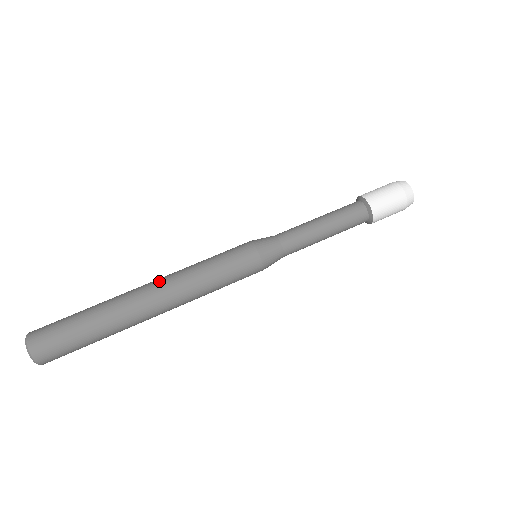
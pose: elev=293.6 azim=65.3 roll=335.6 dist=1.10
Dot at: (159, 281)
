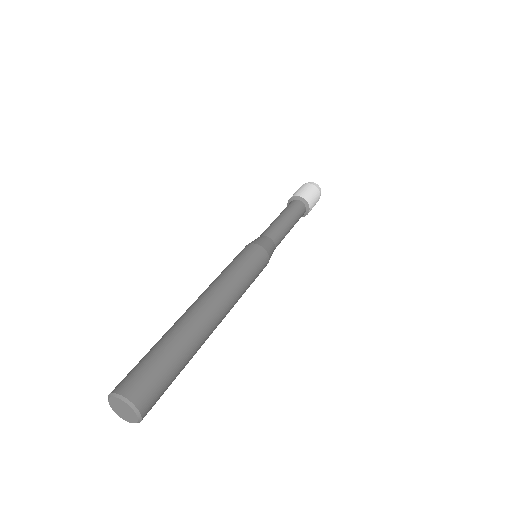
Dot at: (199, 296)
